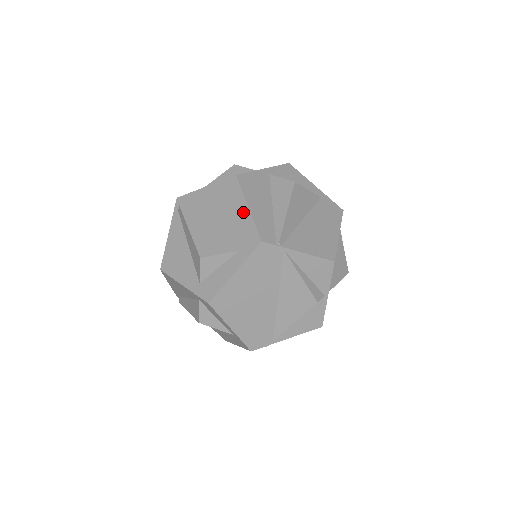
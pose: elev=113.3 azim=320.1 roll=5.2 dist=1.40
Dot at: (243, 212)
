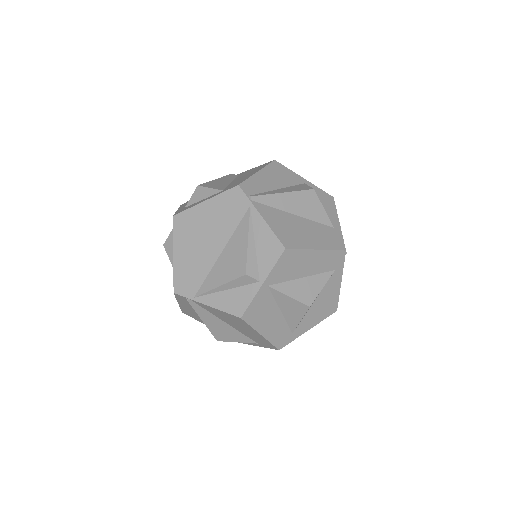
Dot at: (252, 174)
